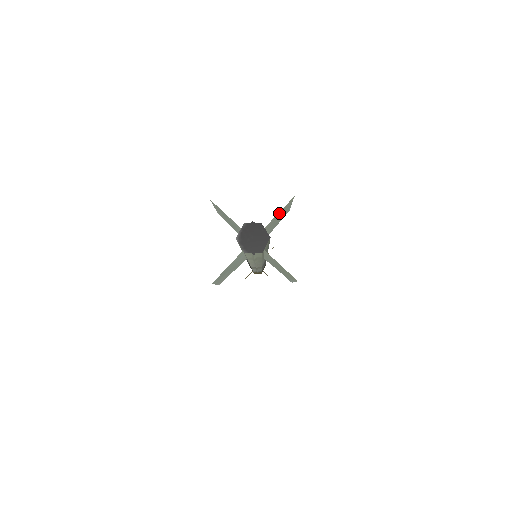
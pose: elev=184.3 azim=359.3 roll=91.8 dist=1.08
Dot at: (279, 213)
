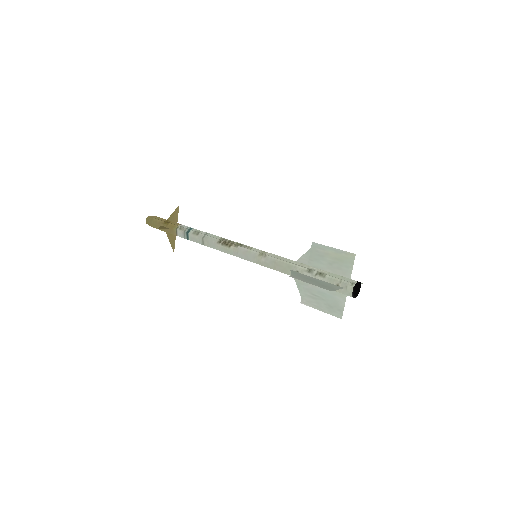
Dot at: (347, 264)
